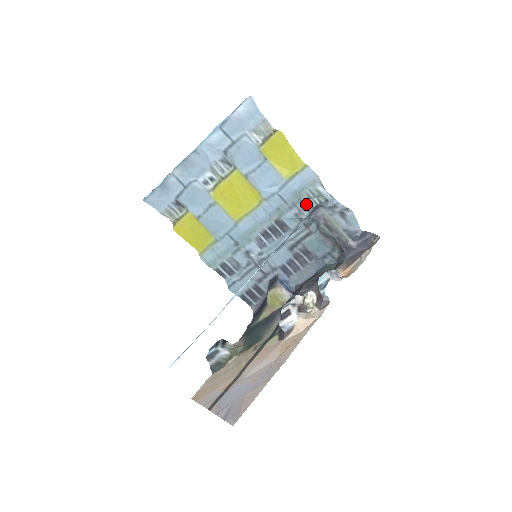
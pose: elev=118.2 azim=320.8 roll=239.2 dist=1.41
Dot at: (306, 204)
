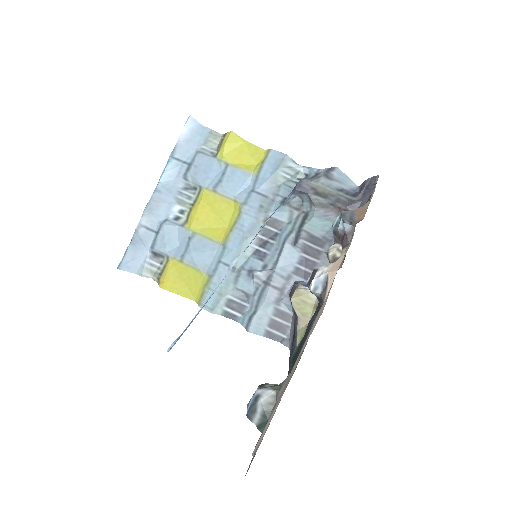
Dot at: (287, 188)
